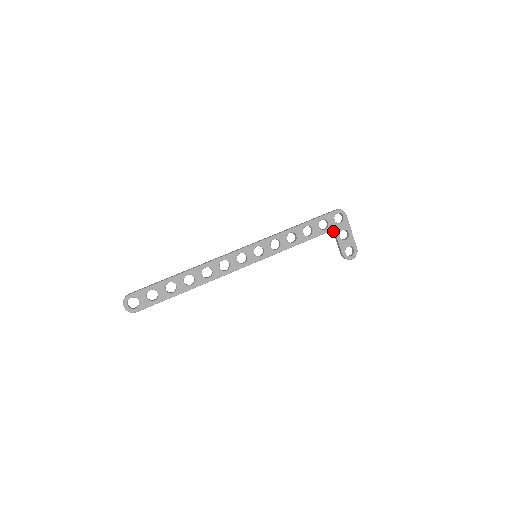
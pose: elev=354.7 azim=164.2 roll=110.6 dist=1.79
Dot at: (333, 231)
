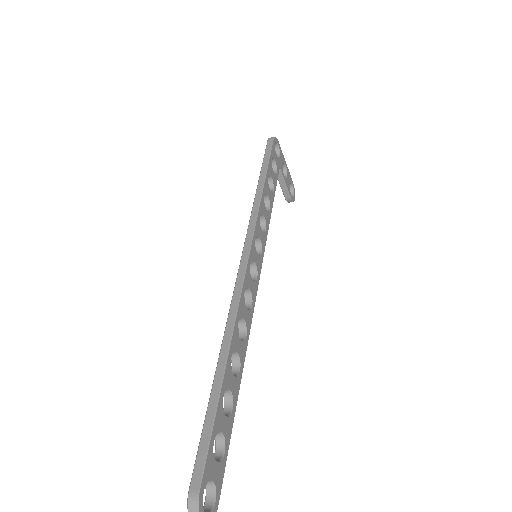
Dot at: occluded
